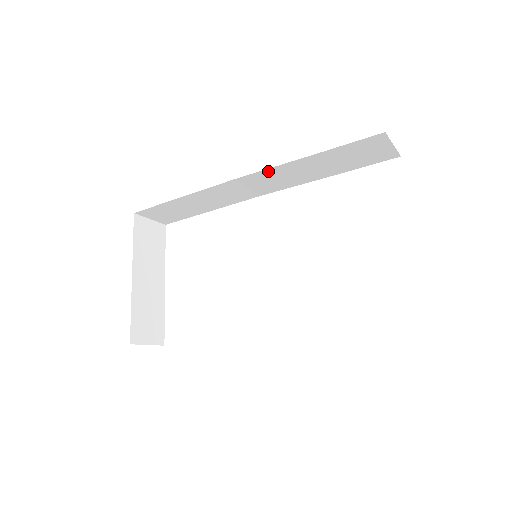
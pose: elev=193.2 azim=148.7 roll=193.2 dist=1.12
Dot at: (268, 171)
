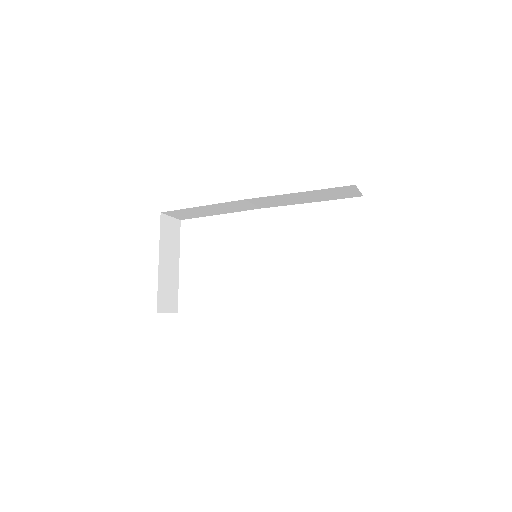
Dot at: (270, 197)
